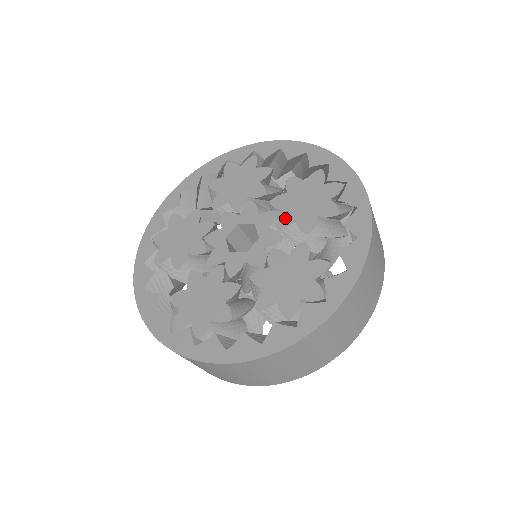
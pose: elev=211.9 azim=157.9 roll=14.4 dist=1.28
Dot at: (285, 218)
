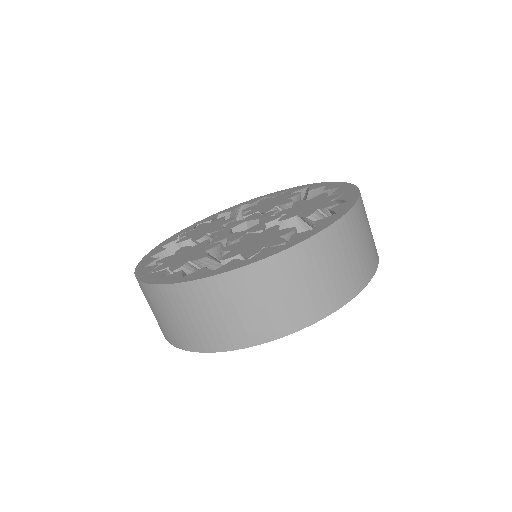
Dot at: (266, 209)
